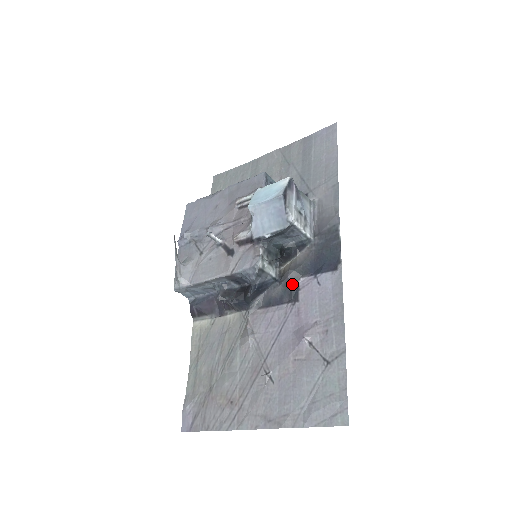
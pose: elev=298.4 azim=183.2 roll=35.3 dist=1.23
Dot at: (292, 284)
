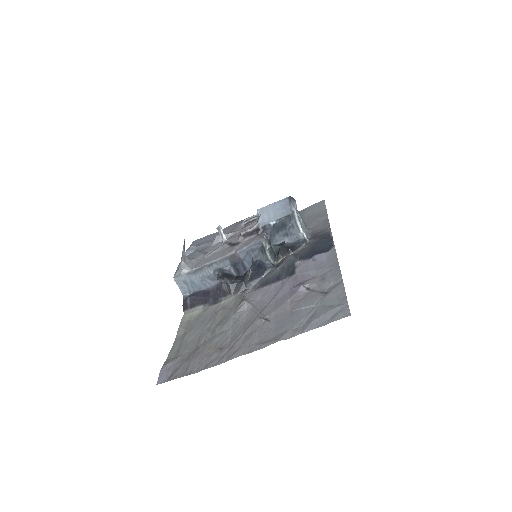
Dot at: (289, 265)
